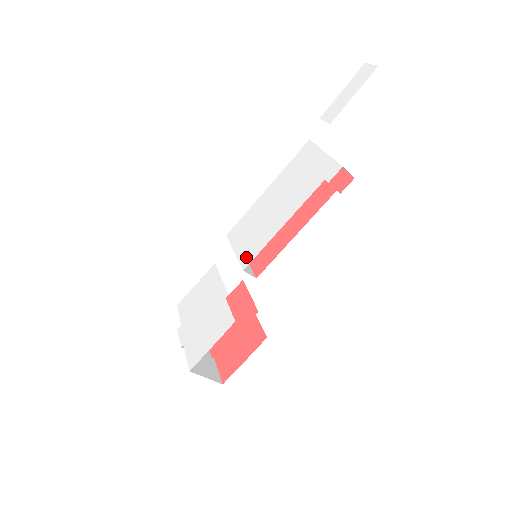
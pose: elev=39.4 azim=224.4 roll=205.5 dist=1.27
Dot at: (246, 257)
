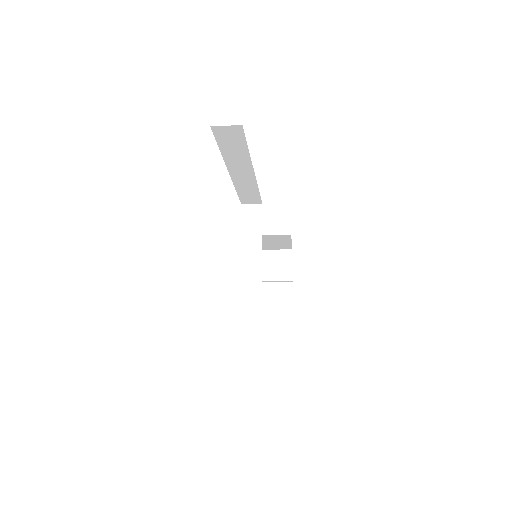
Dot at: occluded
